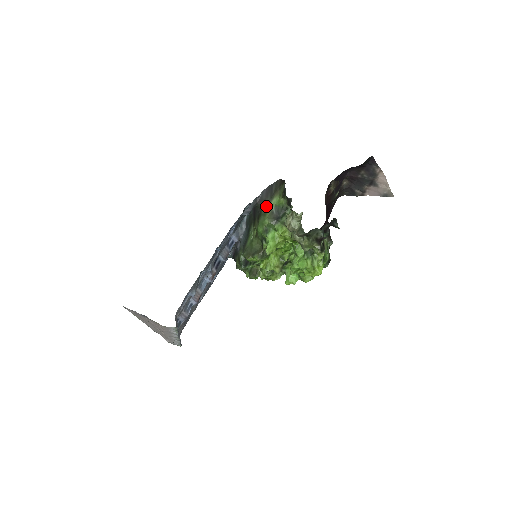
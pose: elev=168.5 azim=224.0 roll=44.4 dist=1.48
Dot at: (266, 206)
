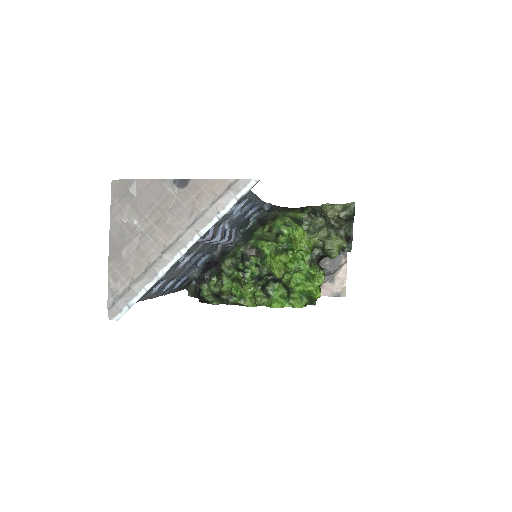
Dot at: (284, 213)
